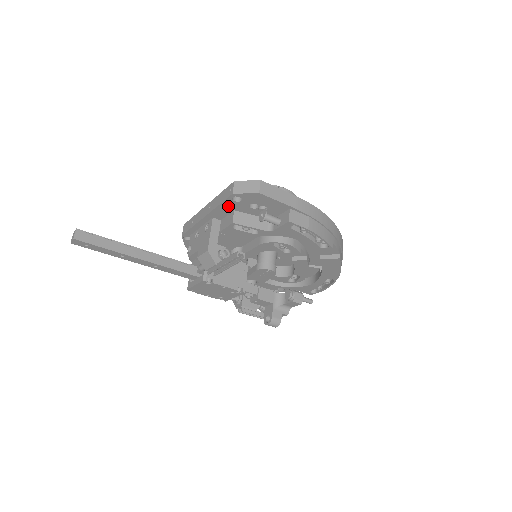
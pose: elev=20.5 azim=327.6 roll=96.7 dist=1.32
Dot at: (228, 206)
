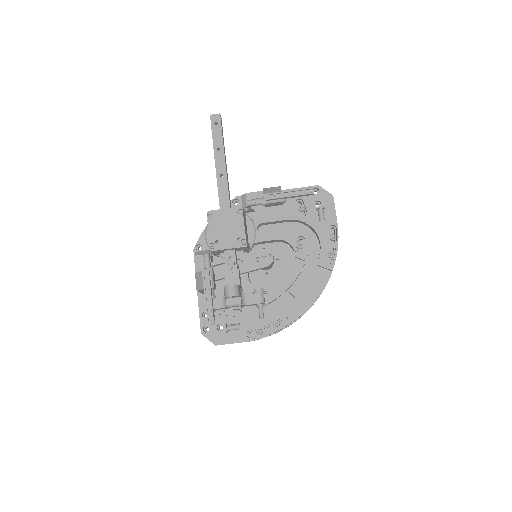
Dot at: occluded
